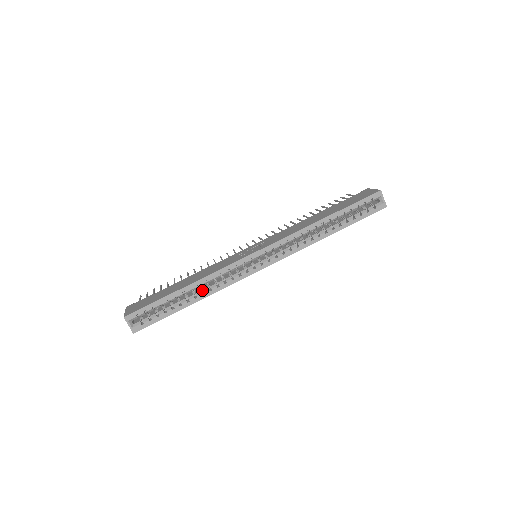
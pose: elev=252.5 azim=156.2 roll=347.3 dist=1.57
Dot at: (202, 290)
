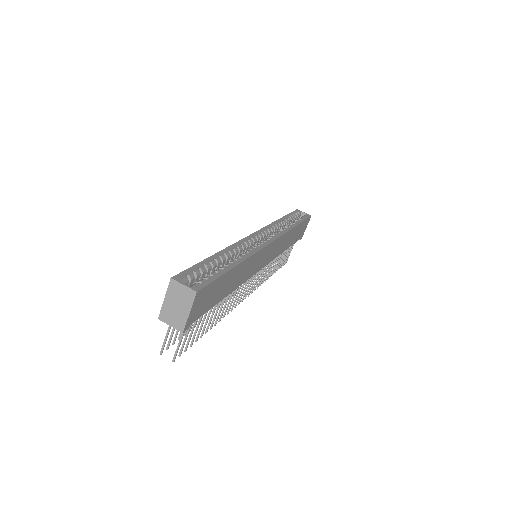
Dot at: occluded
